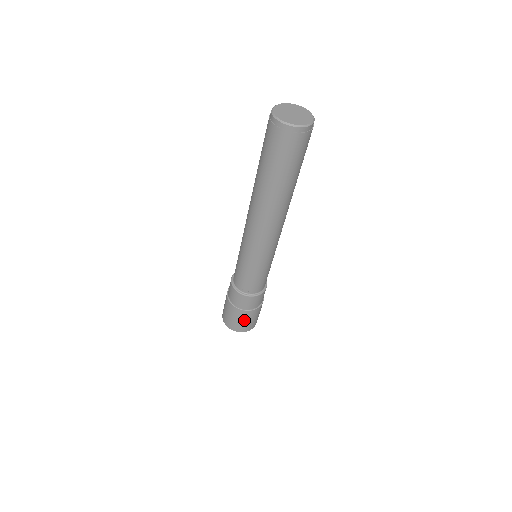
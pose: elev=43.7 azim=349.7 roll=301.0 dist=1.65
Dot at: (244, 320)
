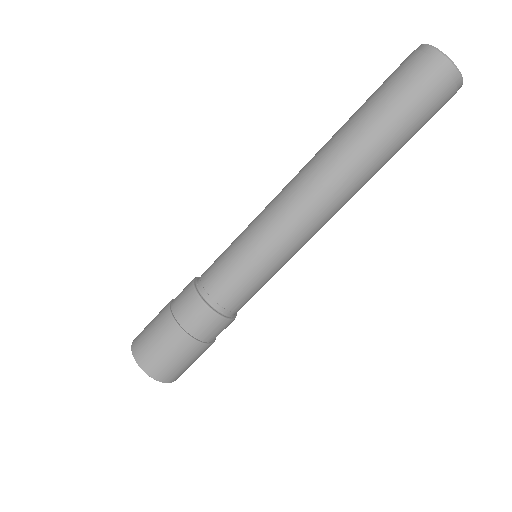
Dot at: (165, 347)
